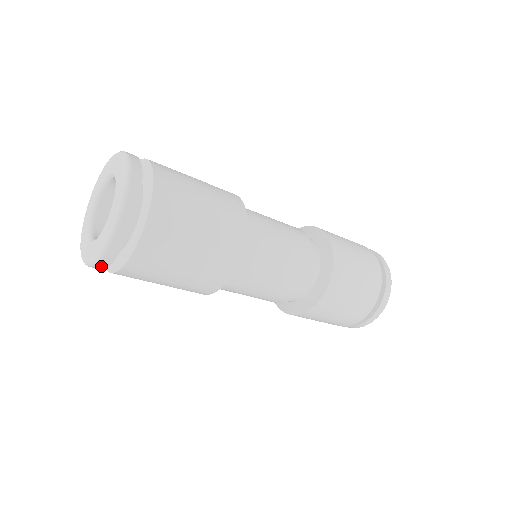
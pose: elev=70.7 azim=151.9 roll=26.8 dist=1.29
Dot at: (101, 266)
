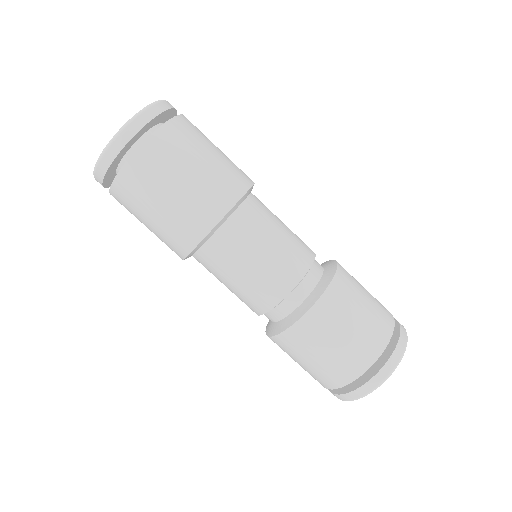
Dot at: (99, 179)
